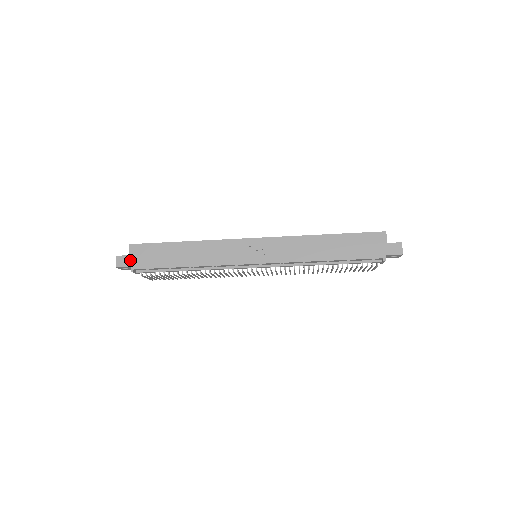
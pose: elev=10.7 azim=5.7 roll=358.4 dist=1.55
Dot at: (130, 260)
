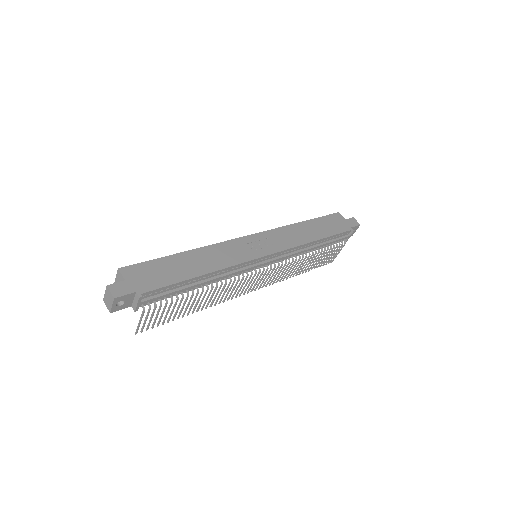
Dot at: (130, 285)
